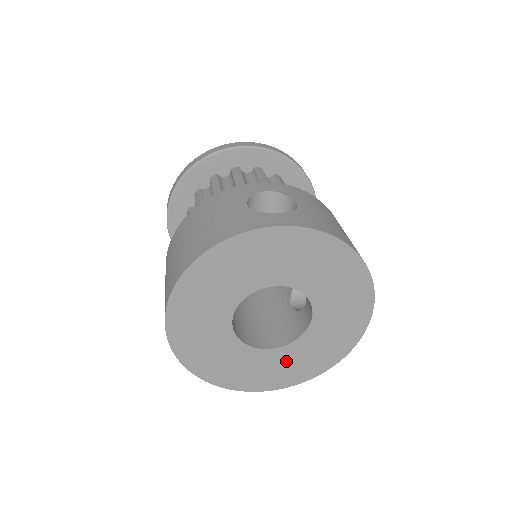
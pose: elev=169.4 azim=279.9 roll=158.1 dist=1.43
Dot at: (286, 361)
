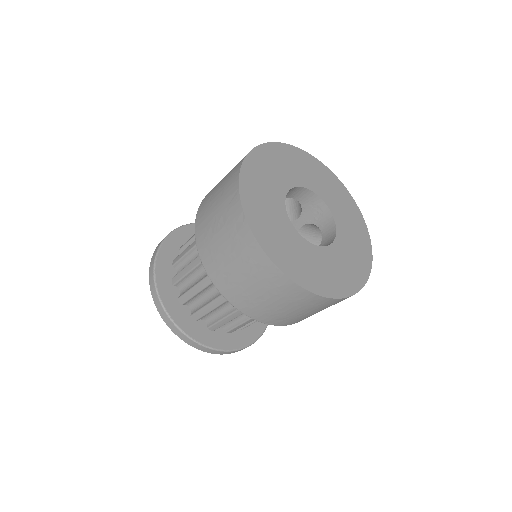
Dot at: (331, 264)
